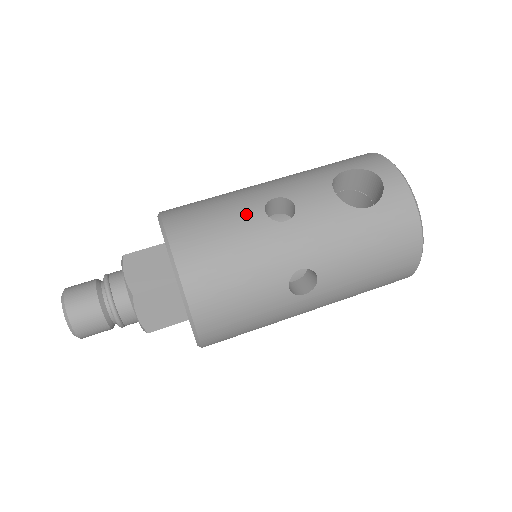
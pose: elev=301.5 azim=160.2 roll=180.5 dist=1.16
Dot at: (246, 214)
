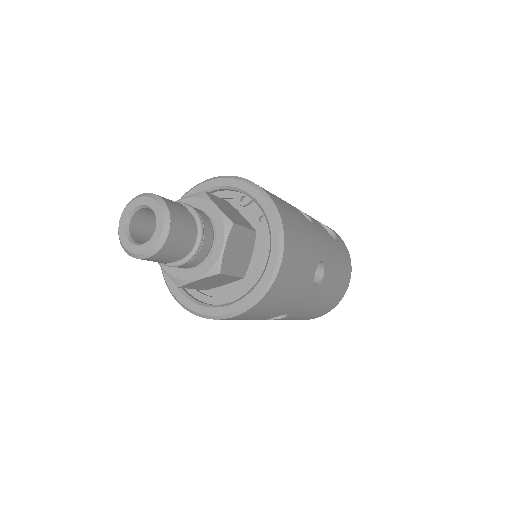
Dot at: (292, 206)
